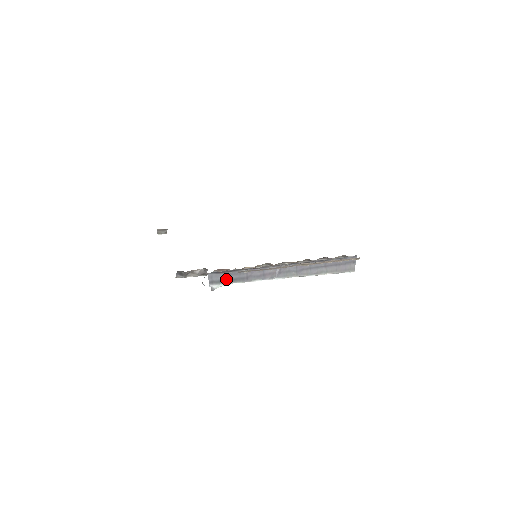
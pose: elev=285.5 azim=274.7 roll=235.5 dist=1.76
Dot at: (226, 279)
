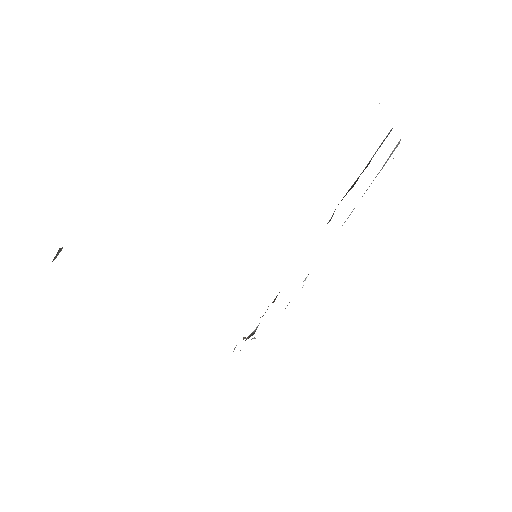
Dot at: occluded
